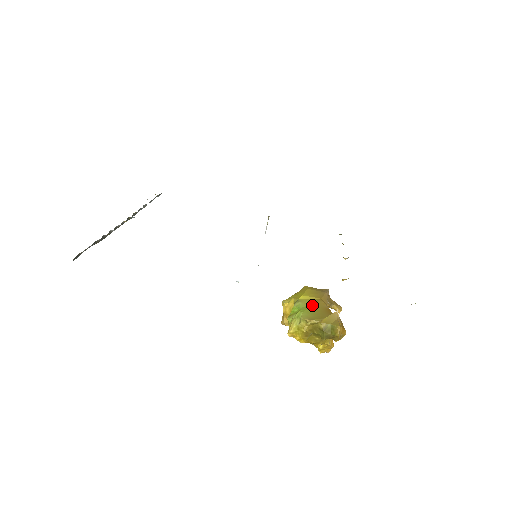
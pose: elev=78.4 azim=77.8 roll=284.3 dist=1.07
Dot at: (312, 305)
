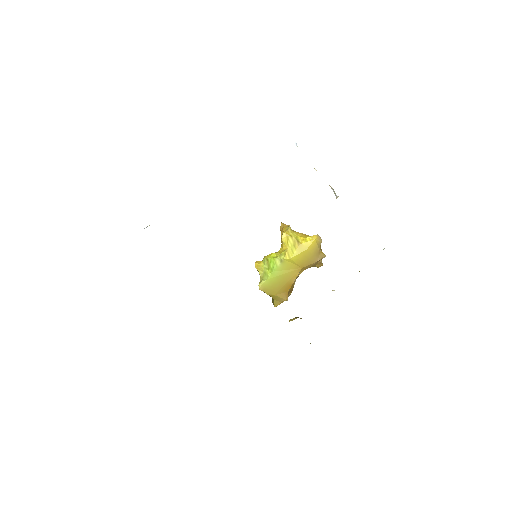
Dot at: (284, 274)
